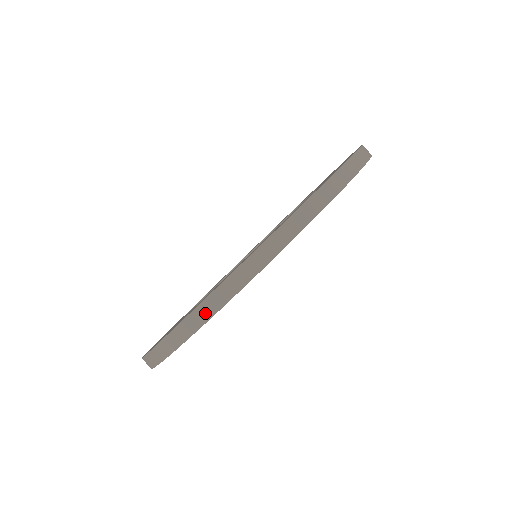
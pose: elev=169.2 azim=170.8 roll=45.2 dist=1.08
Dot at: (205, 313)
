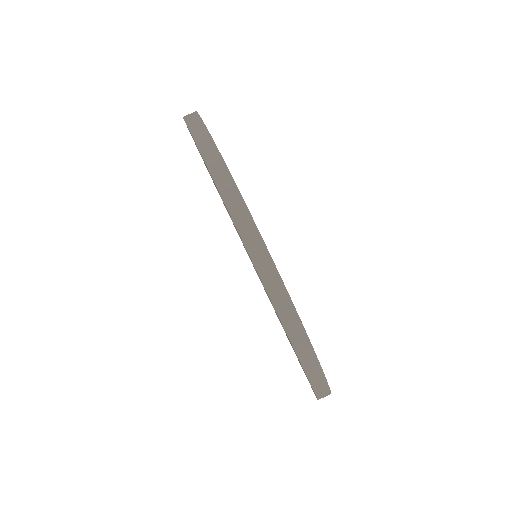
Dot at: (325, 396)
